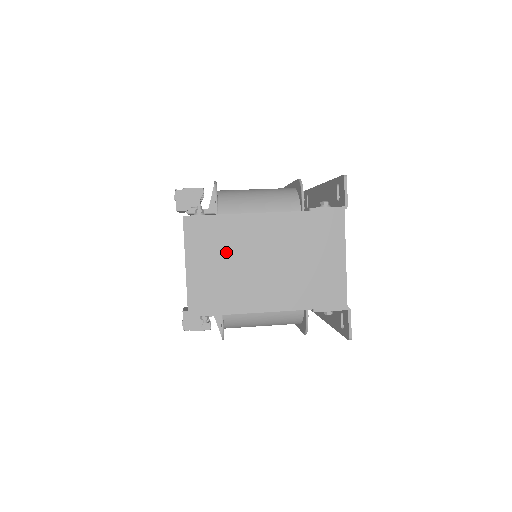
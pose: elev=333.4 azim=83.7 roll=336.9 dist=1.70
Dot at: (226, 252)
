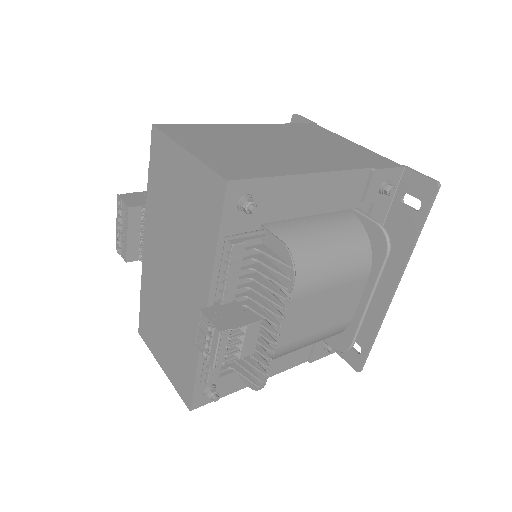
Dot at: (228, 141)
